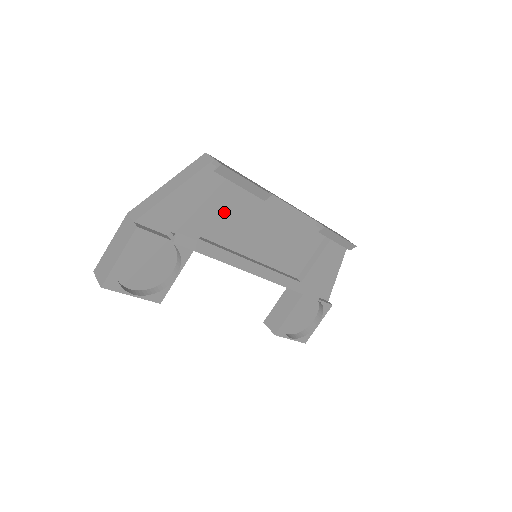
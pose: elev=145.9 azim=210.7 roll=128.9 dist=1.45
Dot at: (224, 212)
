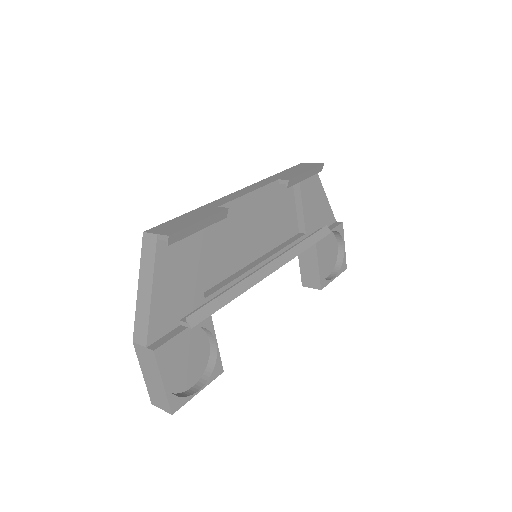
Dot at: (202, 256)
